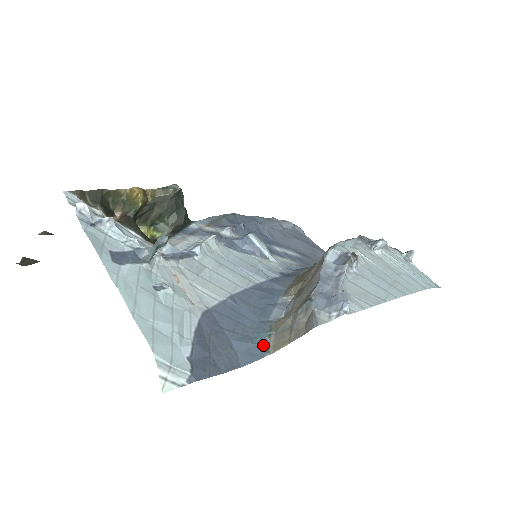
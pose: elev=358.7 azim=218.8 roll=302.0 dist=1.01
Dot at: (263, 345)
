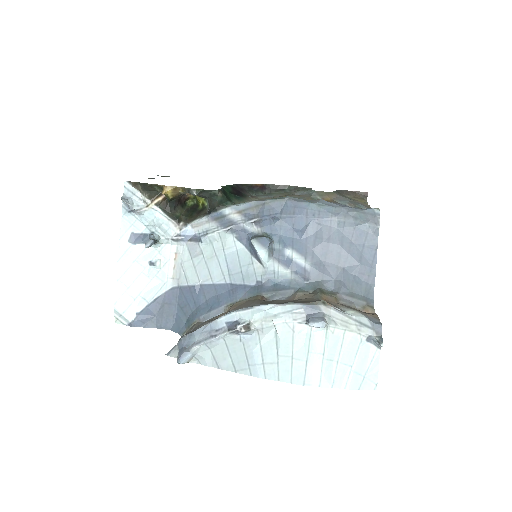
Dot at: (185, 328)
